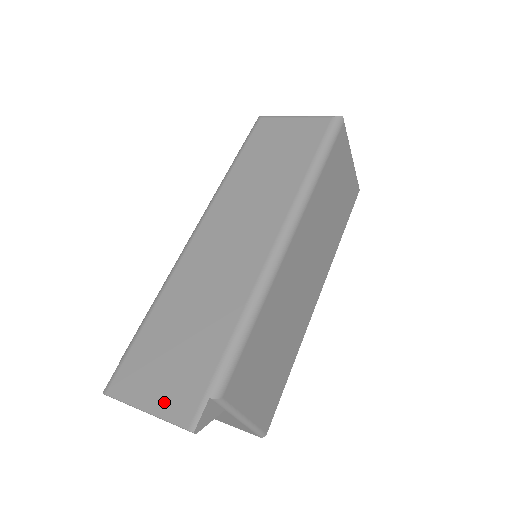
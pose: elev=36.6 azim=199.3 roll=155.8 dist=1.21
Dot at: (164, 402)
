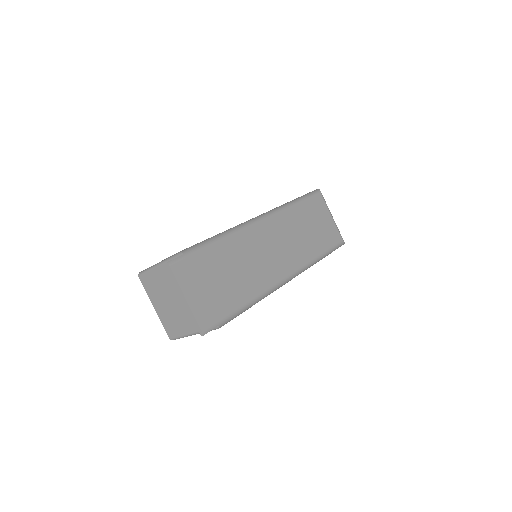
Dot at: (198, 305)
